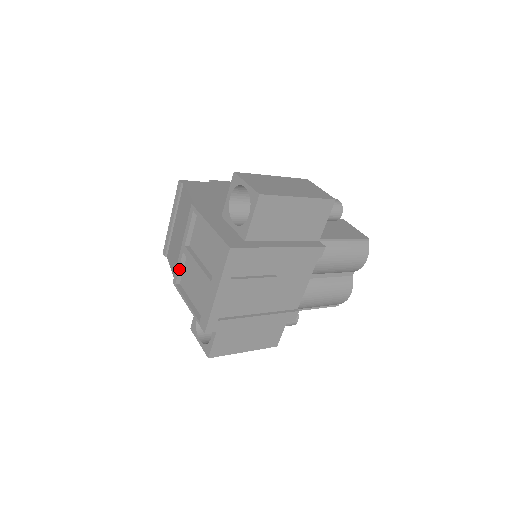
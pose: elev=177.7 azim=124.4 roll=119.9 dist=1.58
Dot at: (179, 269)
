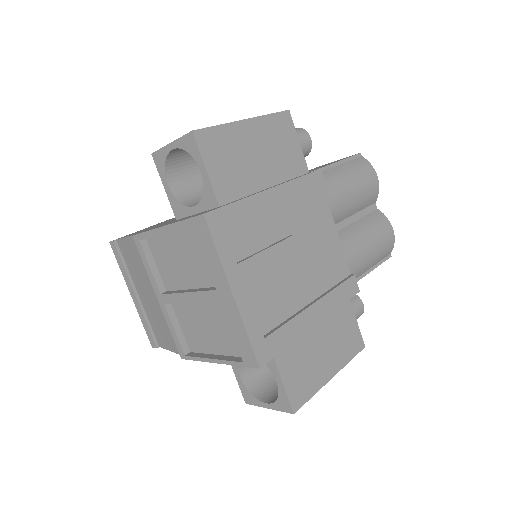
Dot at: (175, 332)
